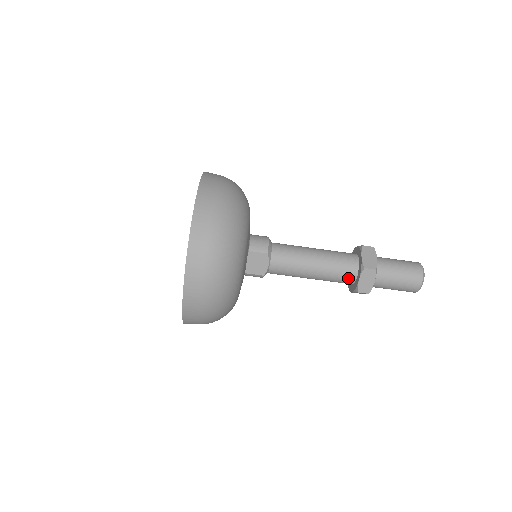
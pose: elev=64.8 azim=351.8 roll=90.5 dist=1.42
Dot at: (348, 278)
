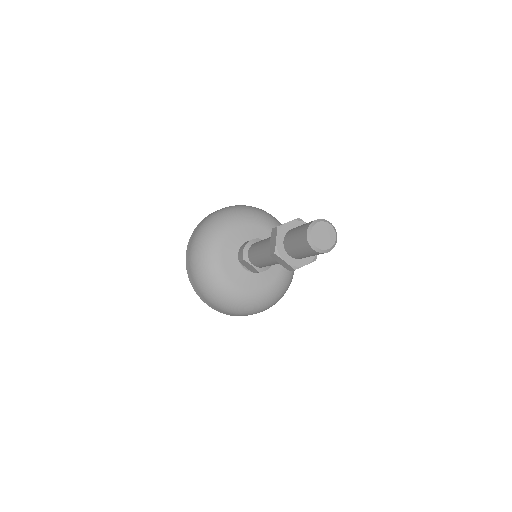
Dot at: occluded
